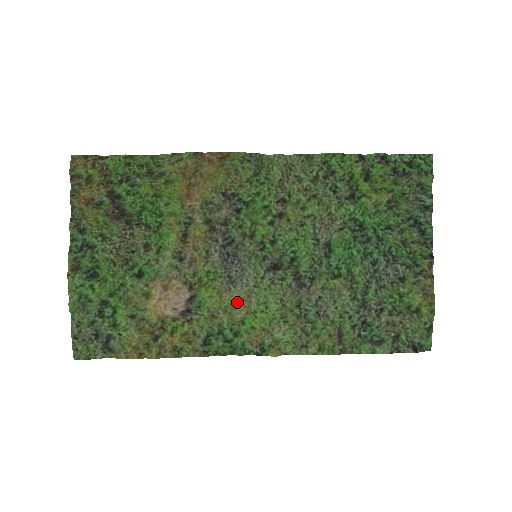
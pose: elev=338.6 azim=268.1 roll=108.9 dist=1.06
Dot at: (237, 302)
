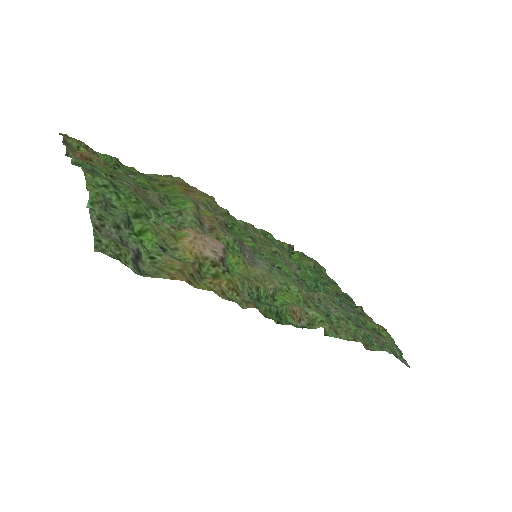
Dot at: (263, 276)
